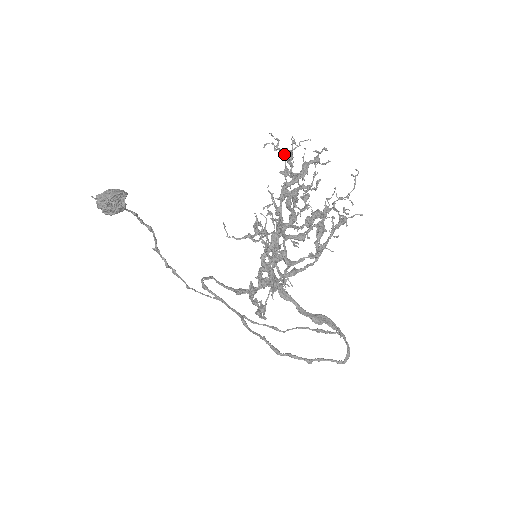
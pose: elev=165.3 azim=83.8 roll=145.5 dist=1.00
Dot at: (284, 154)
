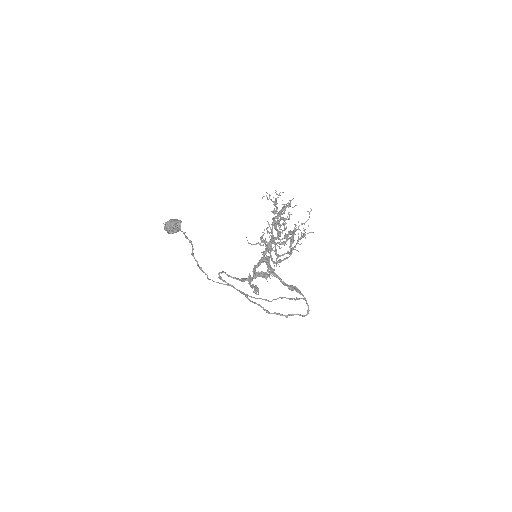
Dot at: (273, 202)
